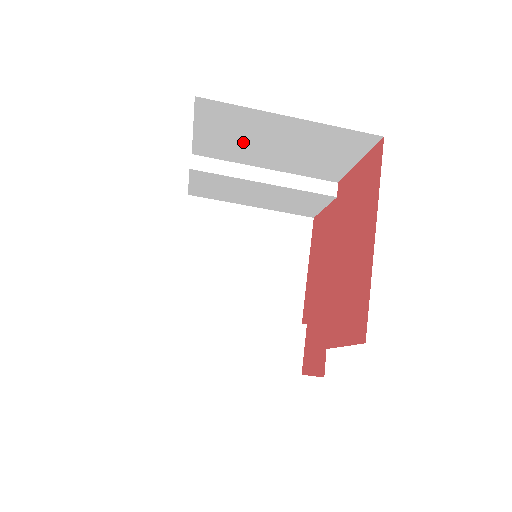
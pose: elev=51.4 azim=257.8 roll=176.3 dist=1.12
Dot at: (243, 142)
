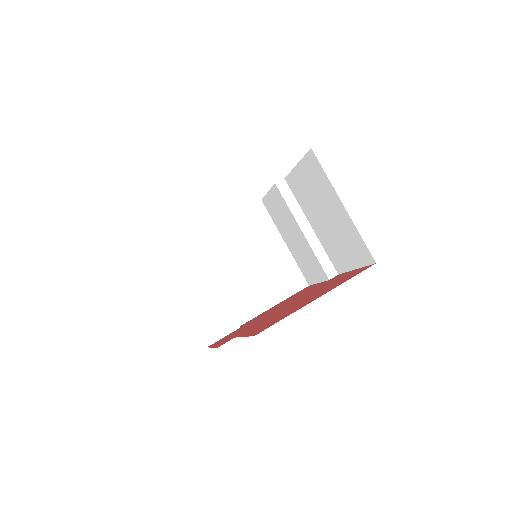
Dot at: (313, 197)
